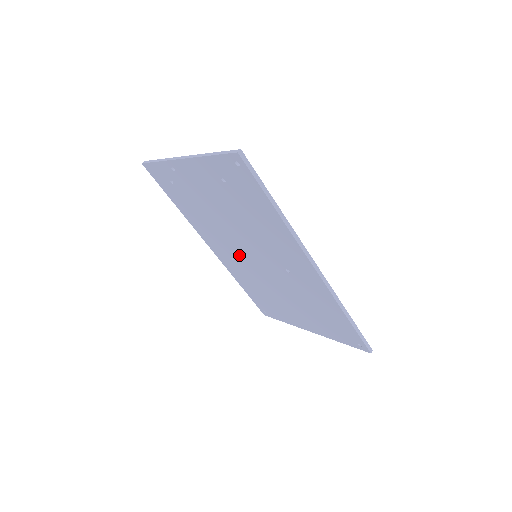
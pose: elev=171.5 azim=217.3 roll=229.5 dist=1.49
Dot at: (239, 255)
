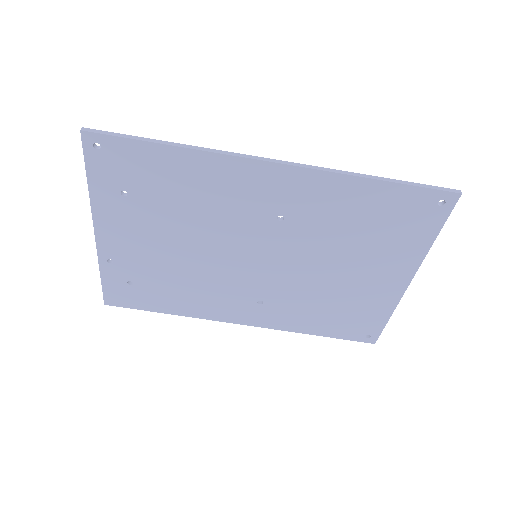
Dot at: (252, 283)
